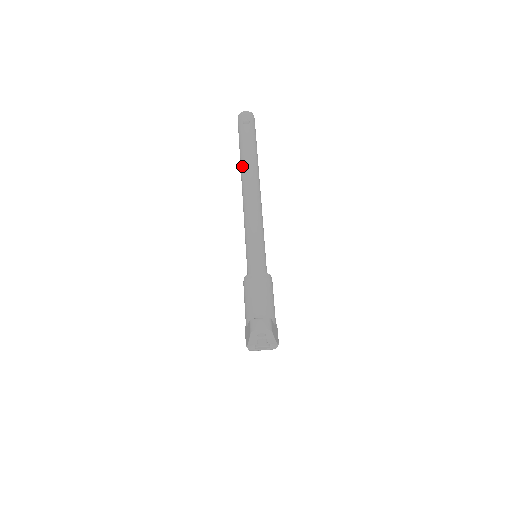
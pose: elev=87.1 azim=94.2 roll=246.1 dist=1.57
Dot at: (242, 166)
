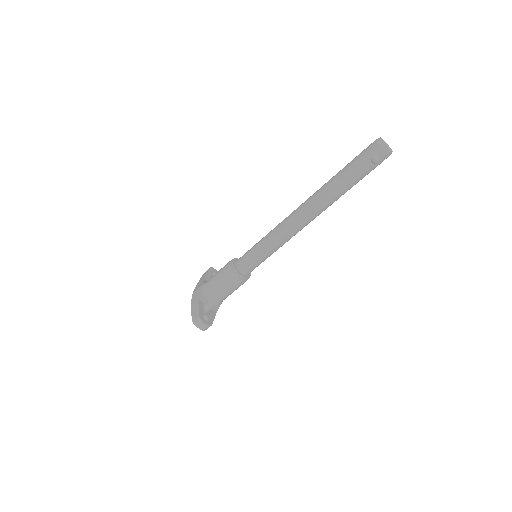
Dot at: (323, 192)
